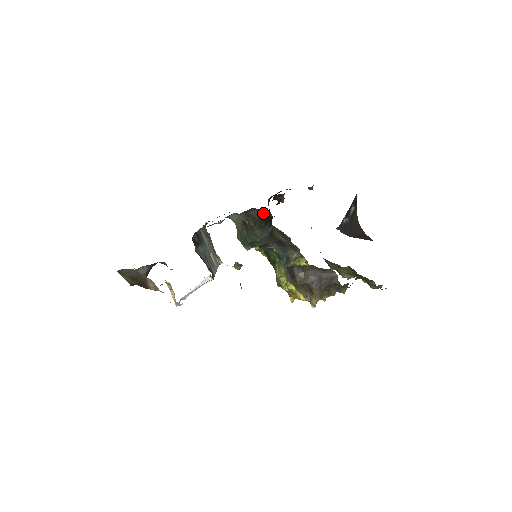
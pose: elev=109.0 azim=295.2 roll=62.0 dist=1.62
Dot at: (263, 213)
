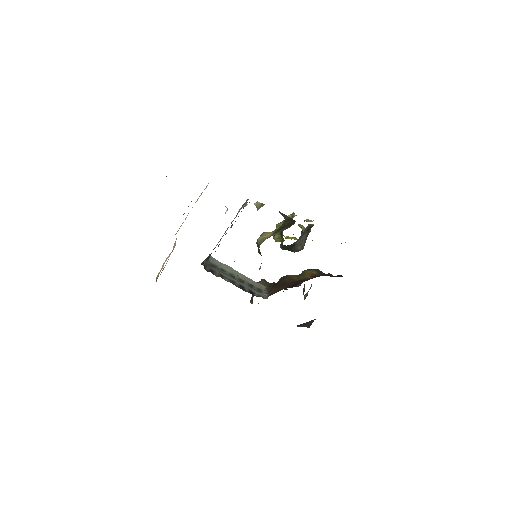
Dot at: occluded
